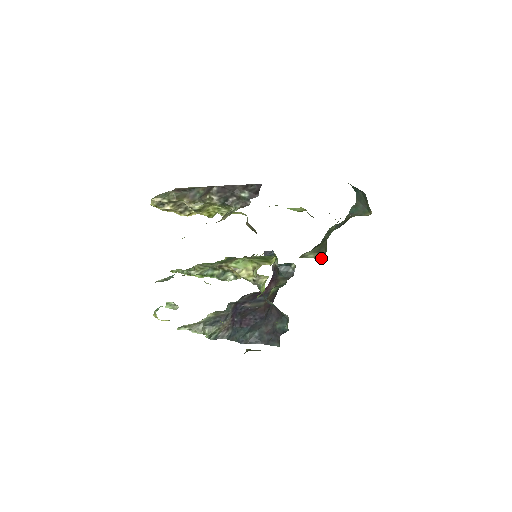
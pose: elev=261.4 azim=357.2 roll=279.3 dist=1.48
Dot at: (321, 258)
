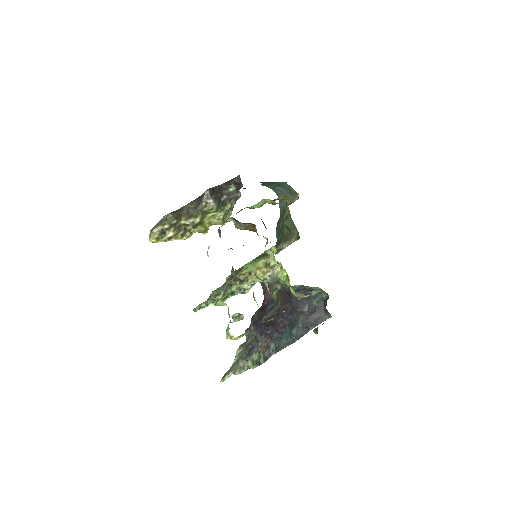
Dot at: (297, 239)
